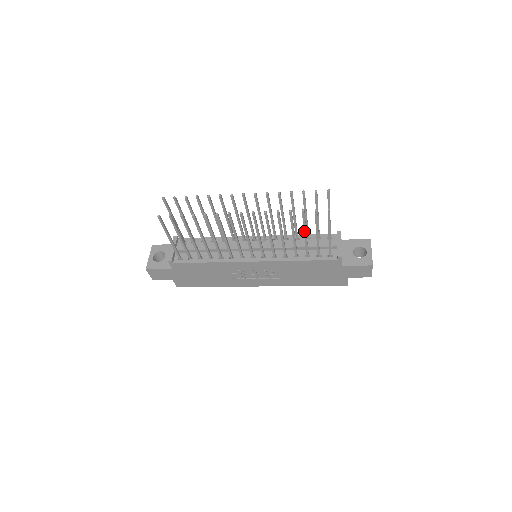
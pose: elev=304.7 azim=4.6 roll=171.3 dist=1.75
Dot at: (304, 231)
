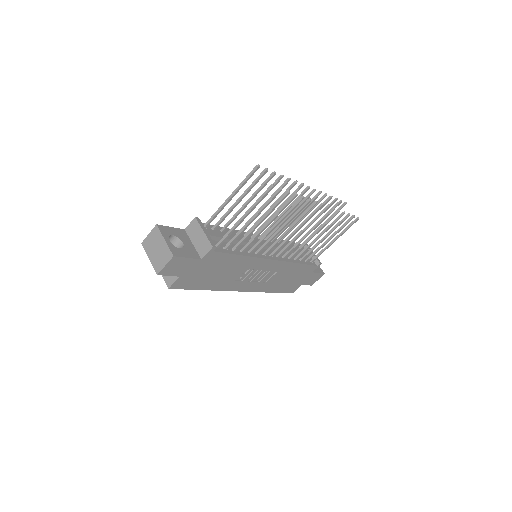
Dot at: (329, 234)
